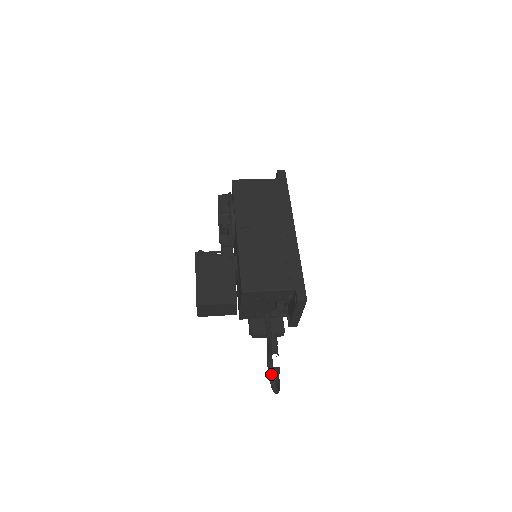
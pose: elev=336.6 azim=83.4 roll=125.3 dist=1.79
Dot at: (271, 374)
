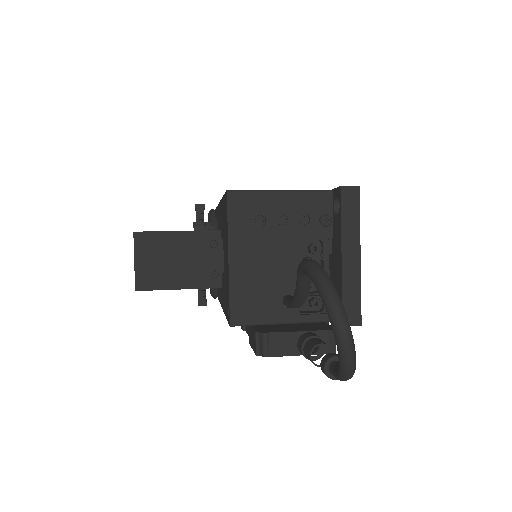
Dot at: (315, 265)
